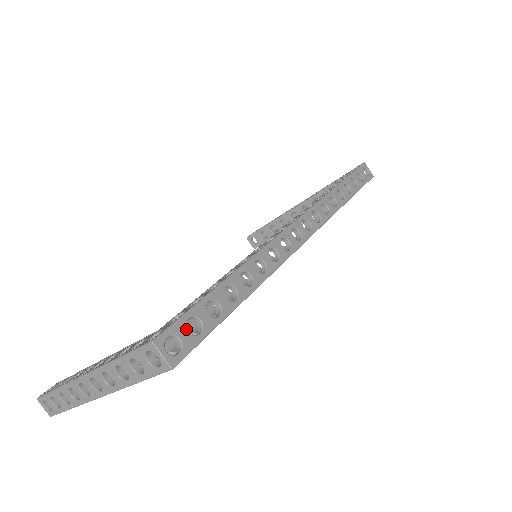
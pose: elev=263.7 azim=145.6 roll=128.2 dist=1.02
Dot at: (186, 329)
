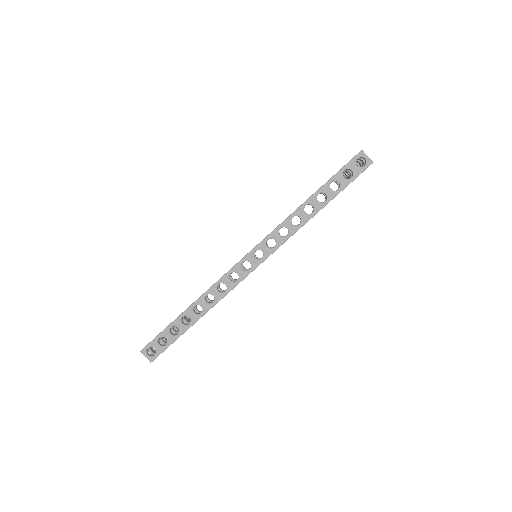
Dot at: (158, 344)
